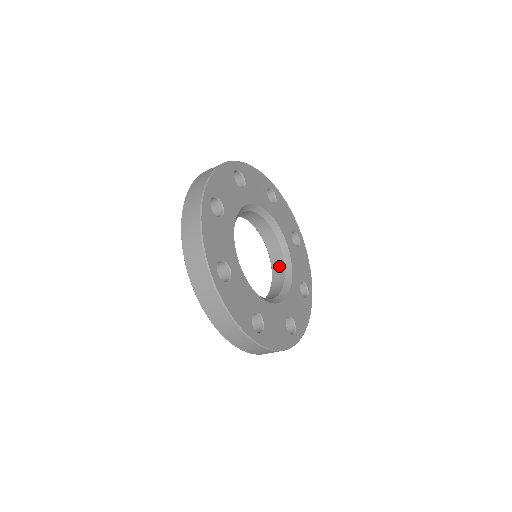
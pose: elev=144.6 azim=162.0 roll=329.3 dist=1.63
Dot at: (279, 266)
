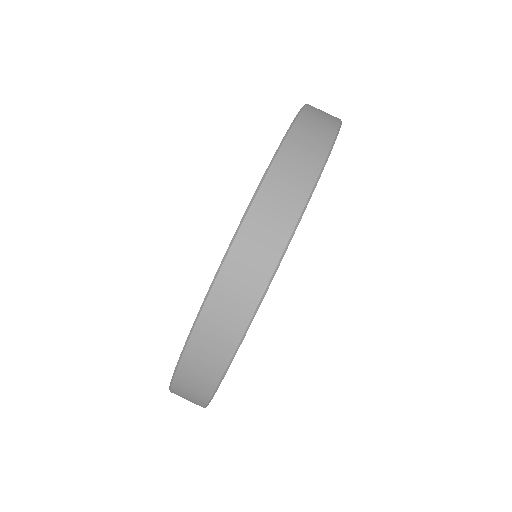
Dot at: occluded
